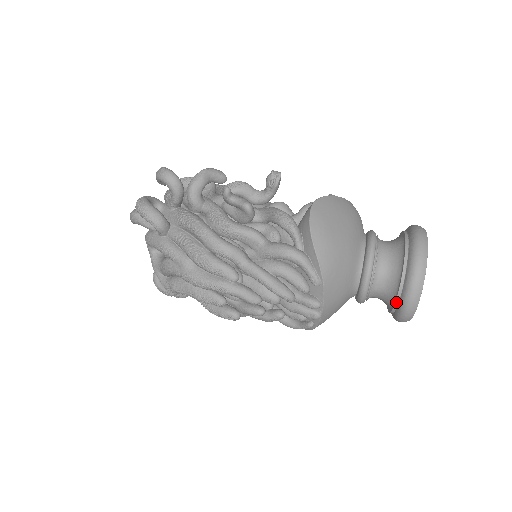
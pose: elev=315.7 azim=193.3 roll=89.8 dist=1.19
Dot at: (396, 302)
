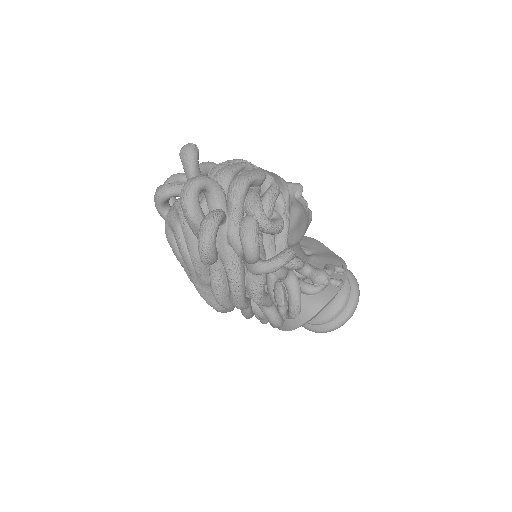
Dot at: occluded
